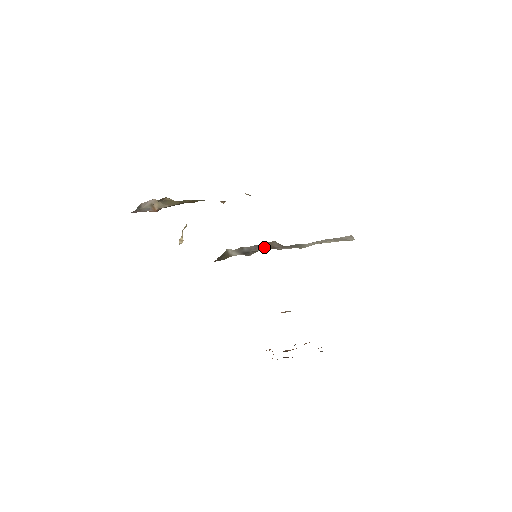
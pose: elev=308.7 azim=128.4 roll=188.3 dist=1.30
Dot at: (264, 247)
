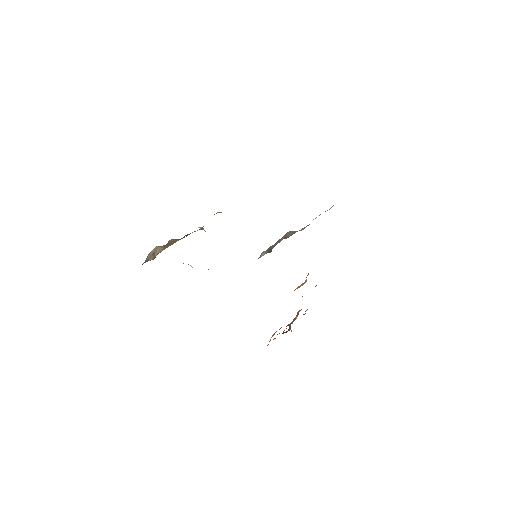
Dot at: (281, 240)
